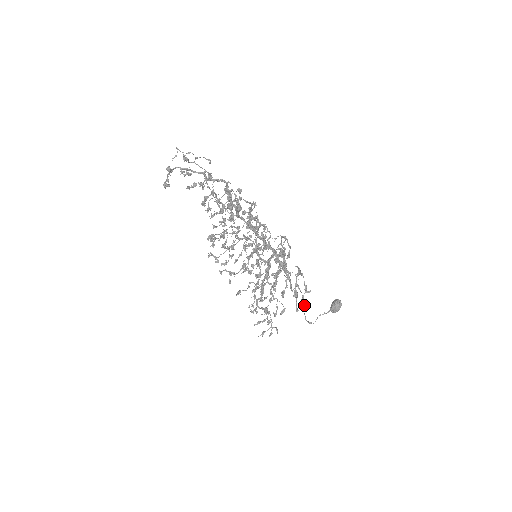
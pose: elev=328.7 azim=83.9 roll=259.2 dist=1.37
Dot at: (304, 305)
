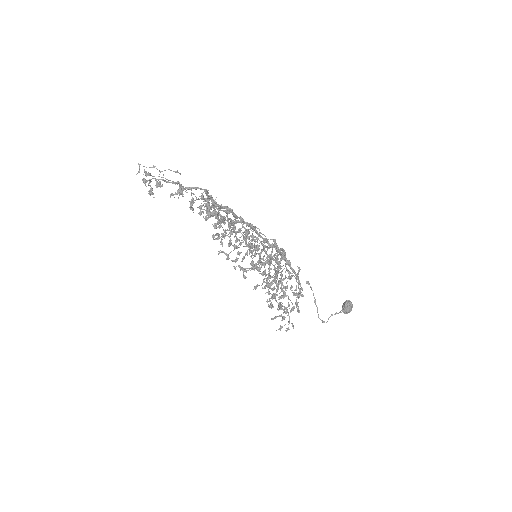
Dot at: (315, 304)
